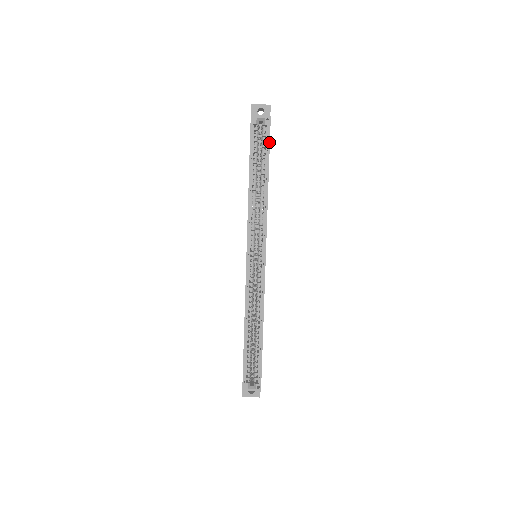
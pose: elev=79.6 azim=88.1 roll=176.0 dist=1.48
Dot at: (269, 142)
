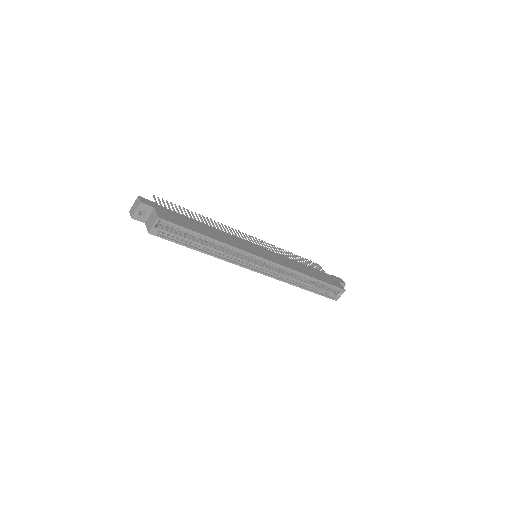
Dot at: (179, 226)
